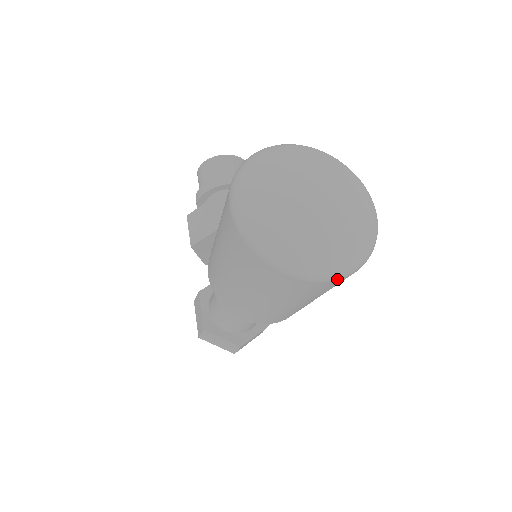
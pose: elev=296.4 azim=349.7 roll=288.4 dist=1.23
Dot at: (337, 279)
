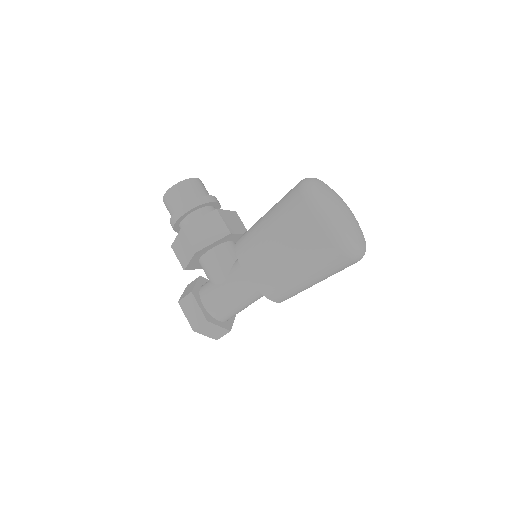
Dot at: occluded
